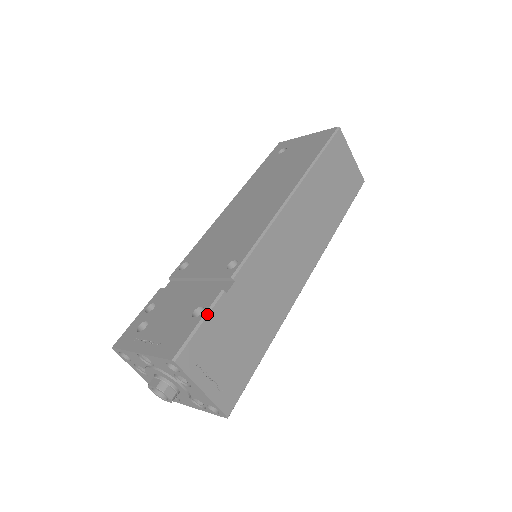
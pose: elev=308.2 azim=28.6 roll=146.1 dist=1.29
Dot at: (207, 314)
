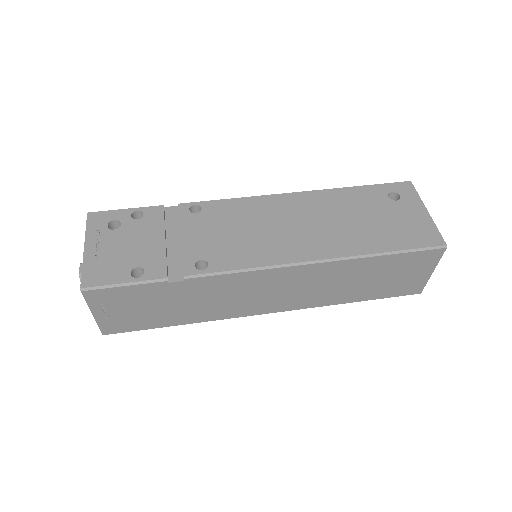
Dot at: (137, 283)
